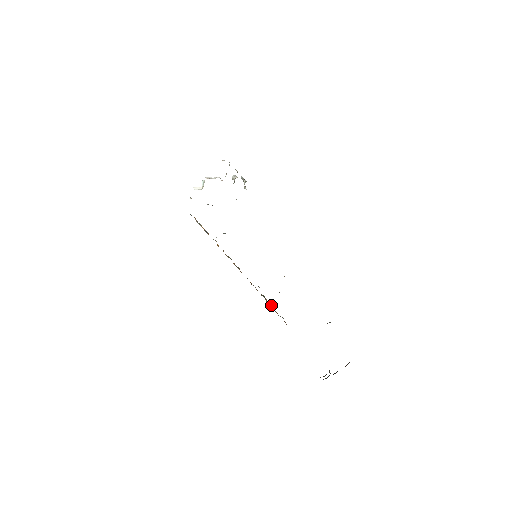
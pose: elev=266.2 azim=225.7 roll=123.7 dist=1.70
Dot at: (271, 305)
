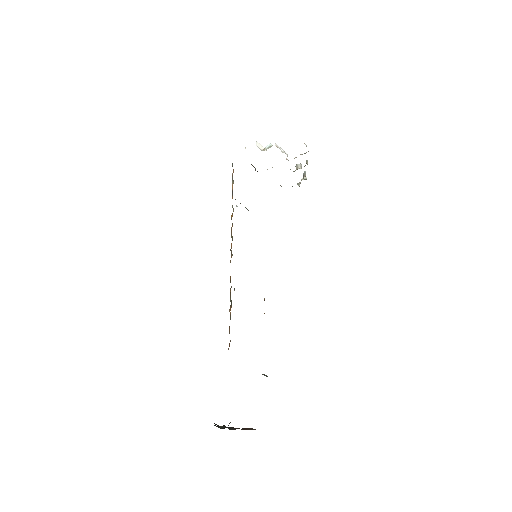
Dot at: occluded
